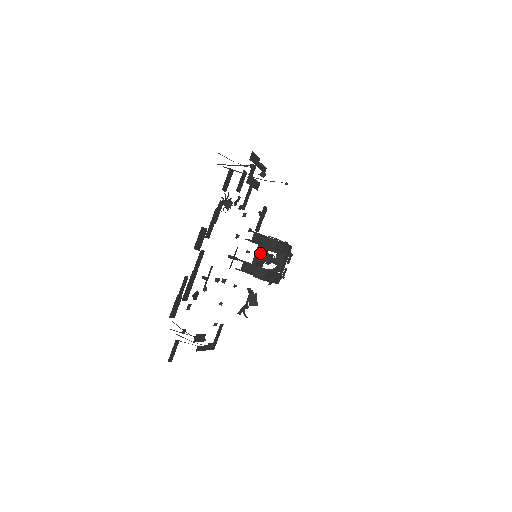
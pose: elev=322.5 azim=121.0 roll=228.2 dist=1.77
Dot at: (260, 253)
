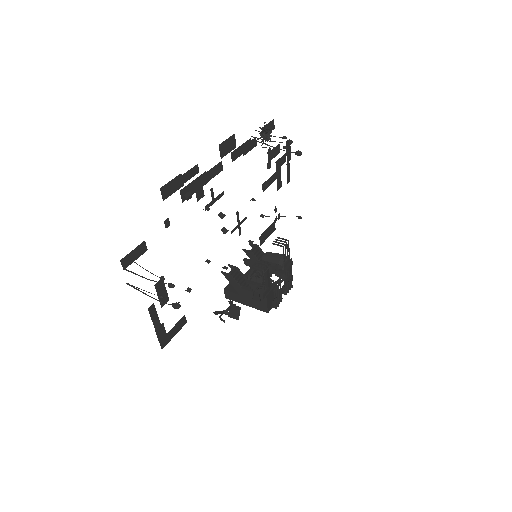
Dot at: occluded
